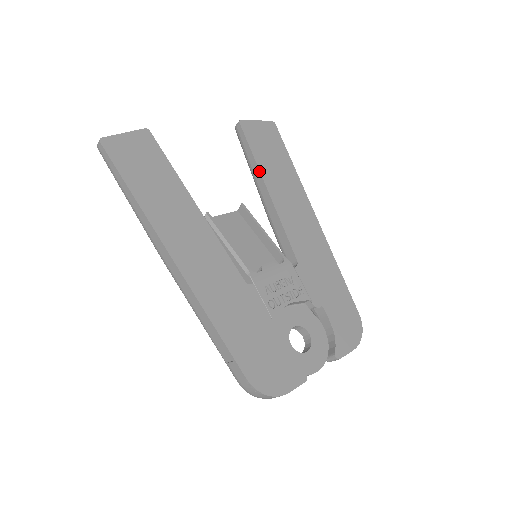
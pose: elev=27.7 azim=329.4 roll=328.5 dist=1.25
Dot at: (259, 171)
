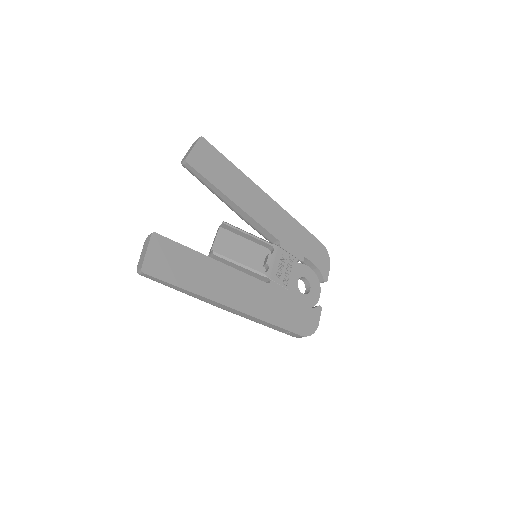
Dot at: (223, 194)
